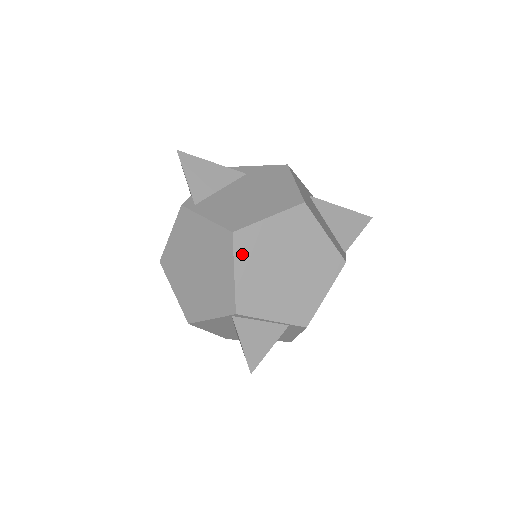
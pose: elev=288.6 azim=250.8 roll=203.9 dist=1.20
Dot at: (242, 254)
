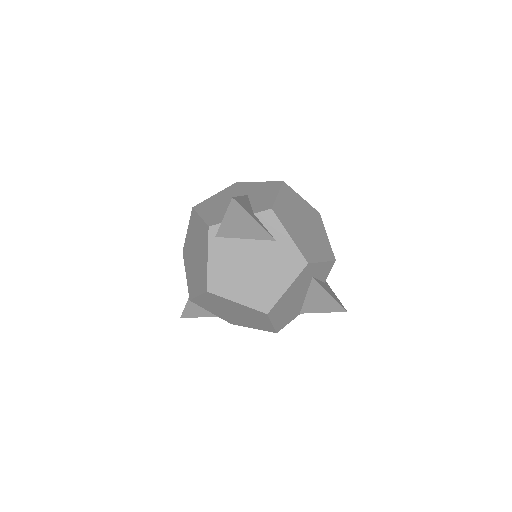
Dot at: (208, 297)
